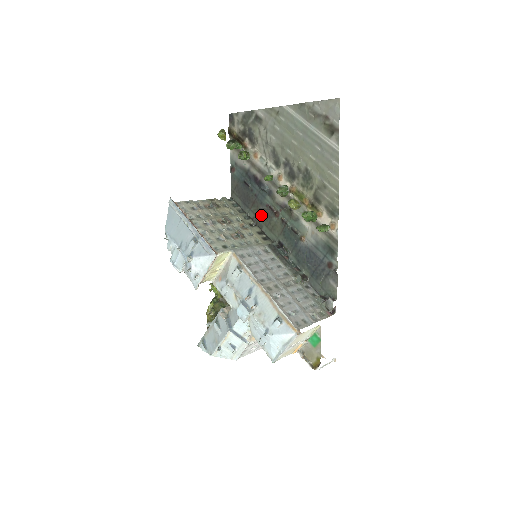
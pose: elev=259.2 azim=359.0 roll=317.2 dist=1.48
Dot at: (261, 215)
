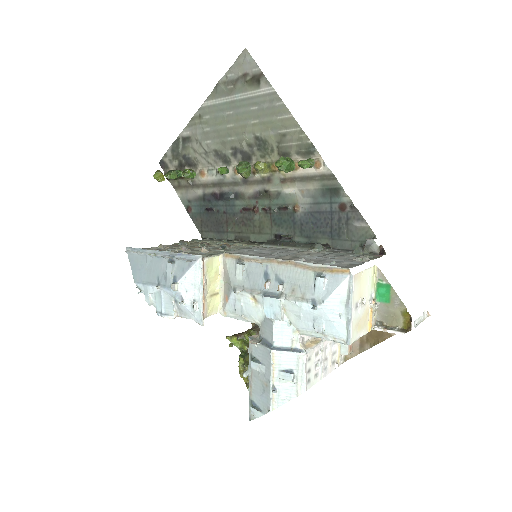
Dot at: (241, 227)
